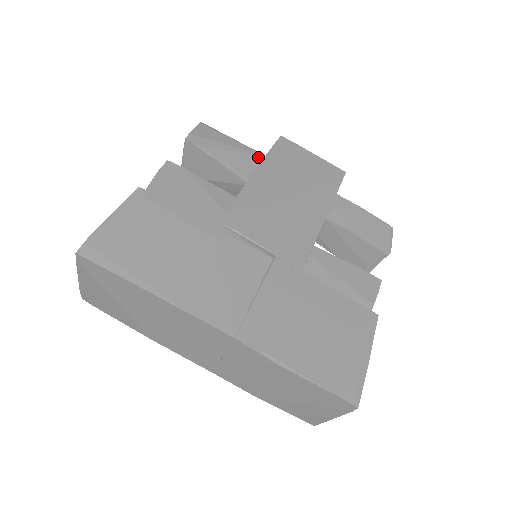
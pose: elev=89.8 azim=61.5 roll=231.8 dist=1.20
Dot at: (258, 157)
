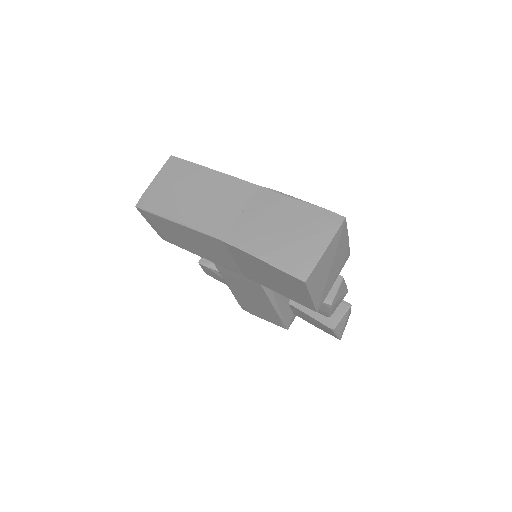
Dot at: occluded
